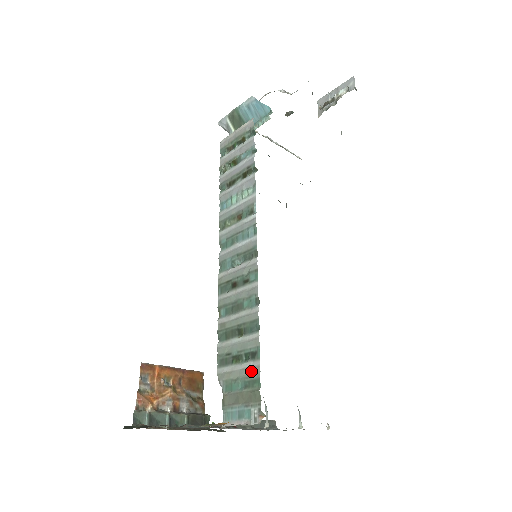
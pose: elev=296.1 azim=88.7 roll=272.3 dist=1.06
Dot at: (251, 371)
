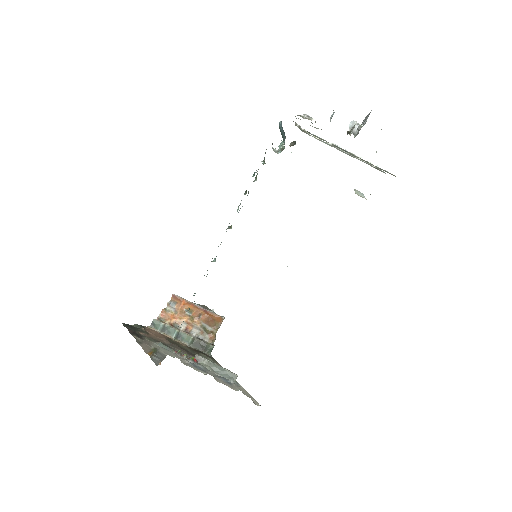
Dot at: occluded
